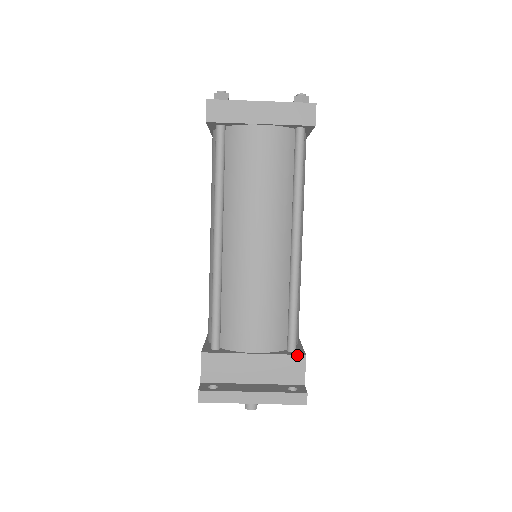
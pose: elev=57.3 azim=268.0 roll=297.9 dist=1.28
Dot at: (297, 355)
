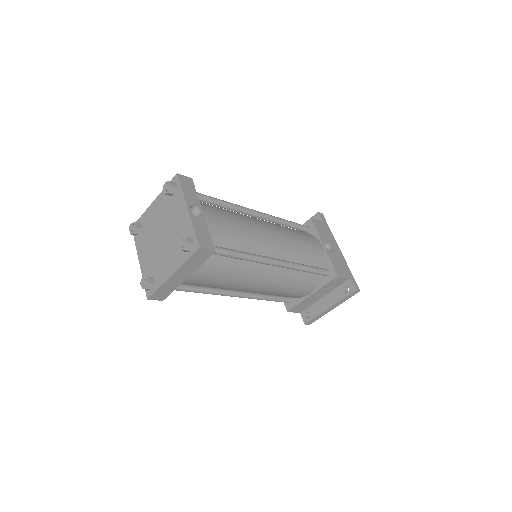
Dot at: (333, 279)
